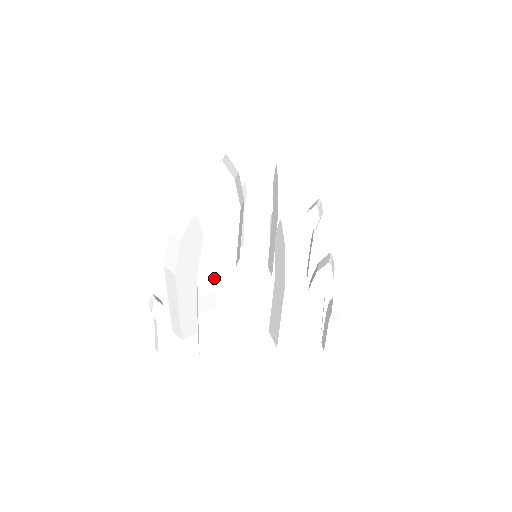
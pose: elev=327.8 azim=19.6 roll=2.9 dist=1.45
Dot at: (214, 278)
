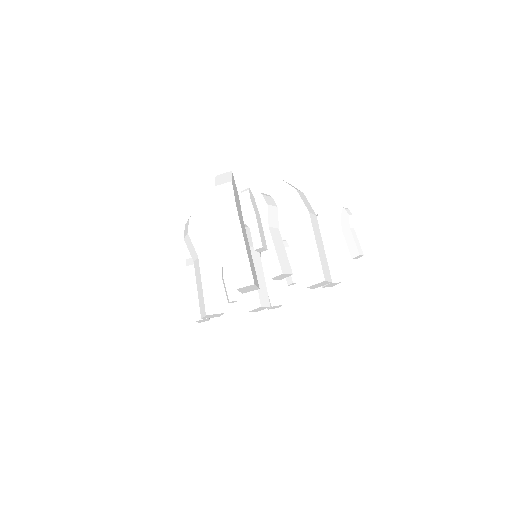
Dot at: (270, 196)
